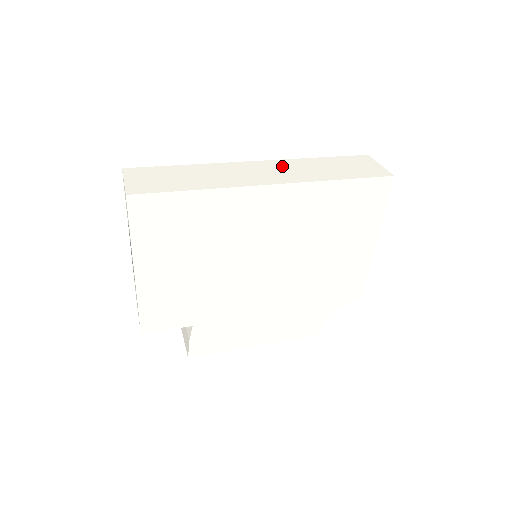
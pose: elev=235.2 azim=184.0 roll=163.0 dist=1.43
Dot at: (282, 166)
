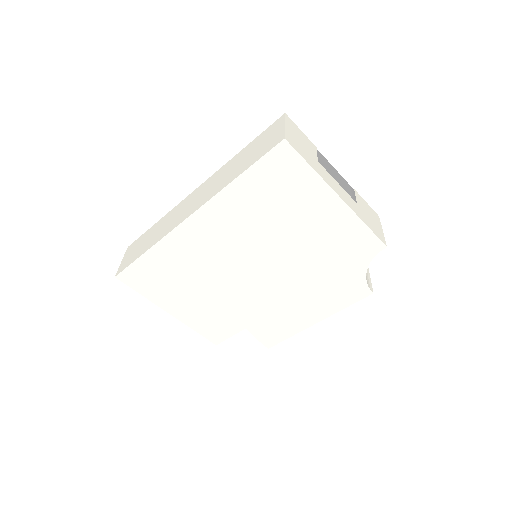
Dot at: (208, 184)
